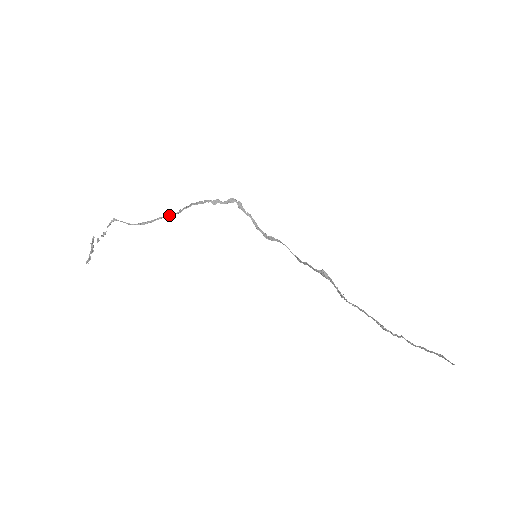
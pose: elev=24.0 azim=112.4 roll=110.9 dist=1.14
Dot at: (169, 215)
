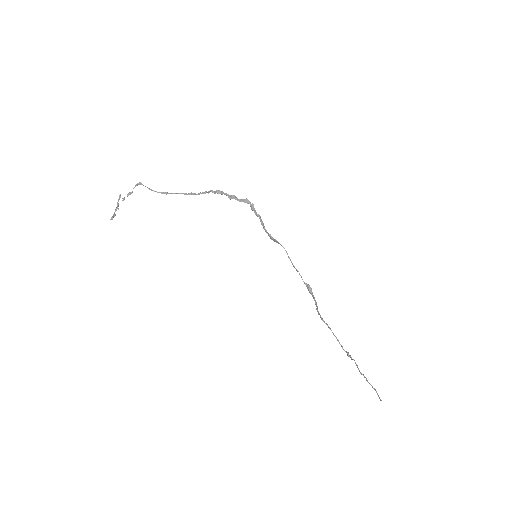
Dot at: (189, 193)
